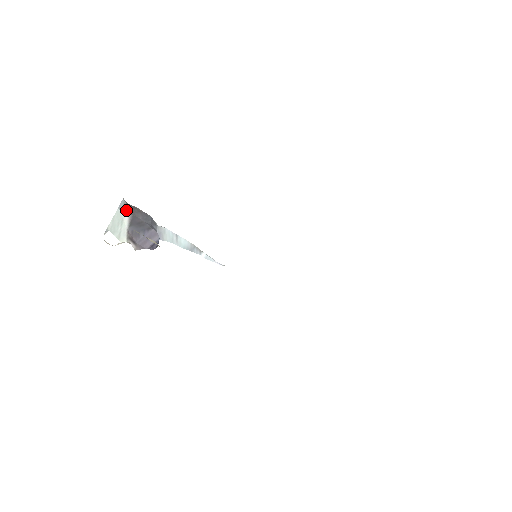
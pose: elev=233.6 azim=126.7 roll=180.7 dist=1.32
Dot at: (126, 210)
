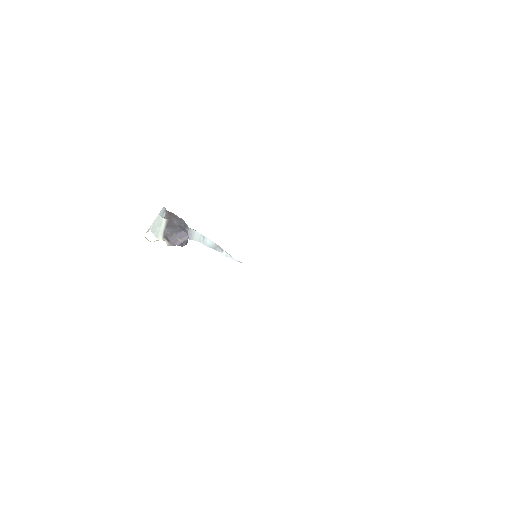
Dot at: (165, 215)
